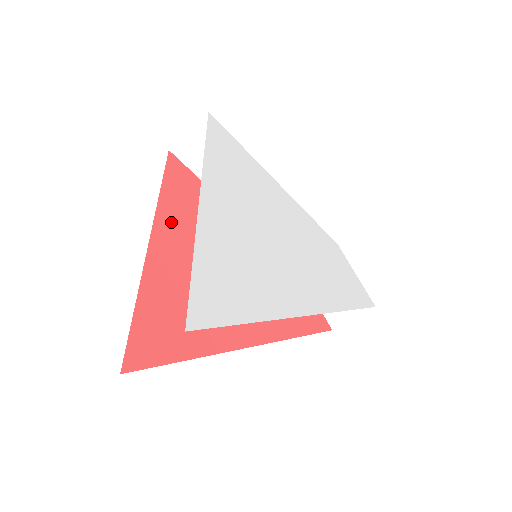
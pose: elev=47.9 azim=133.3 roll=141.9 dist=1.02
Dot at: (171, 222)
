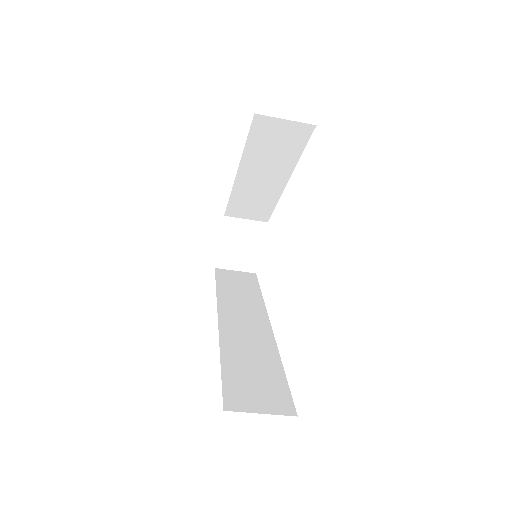
Dot at: occluded
